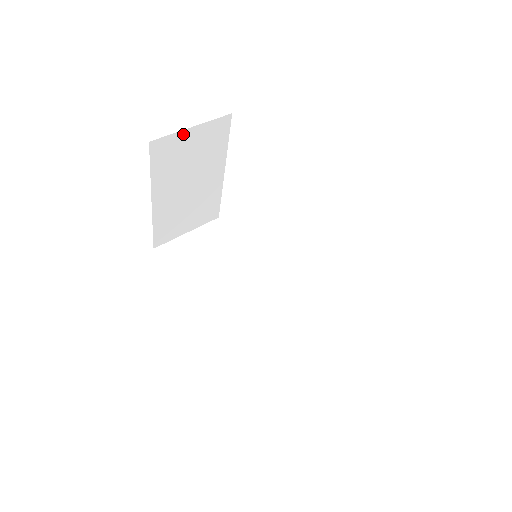
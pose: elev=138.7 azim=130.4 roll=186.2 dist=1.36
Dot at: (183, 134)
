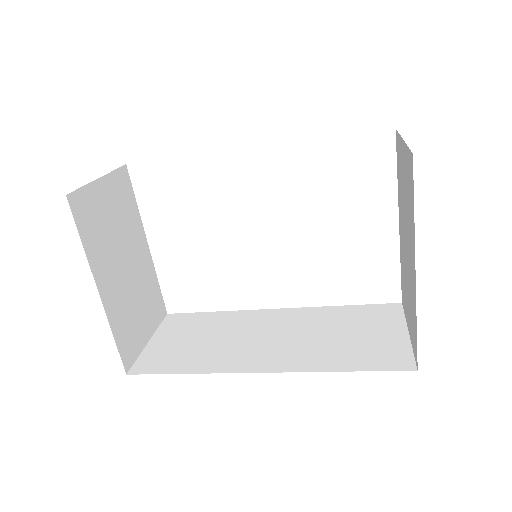
Dot at: (94, 188)
